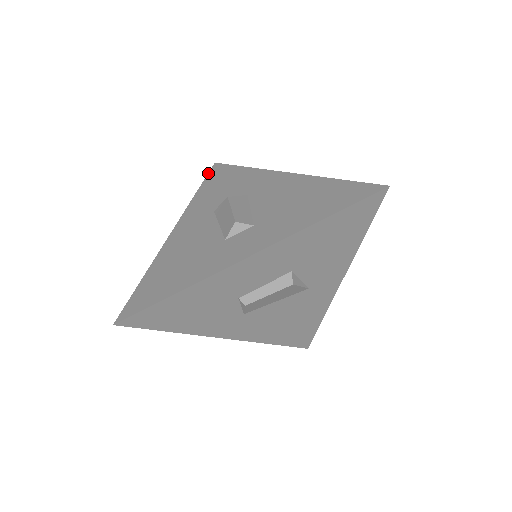
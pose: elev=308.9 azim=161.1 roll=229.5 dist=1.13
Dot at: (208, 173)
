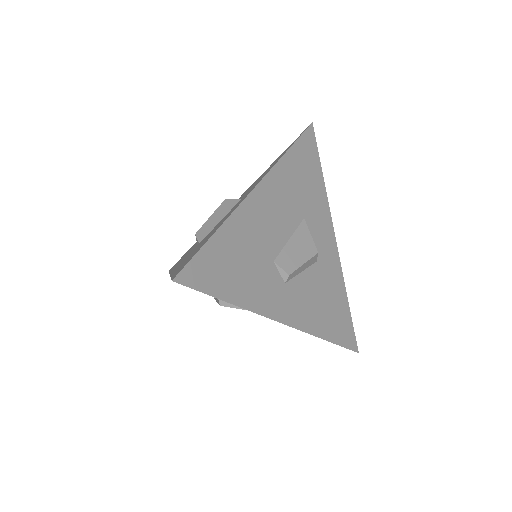
Dot at: occluded
